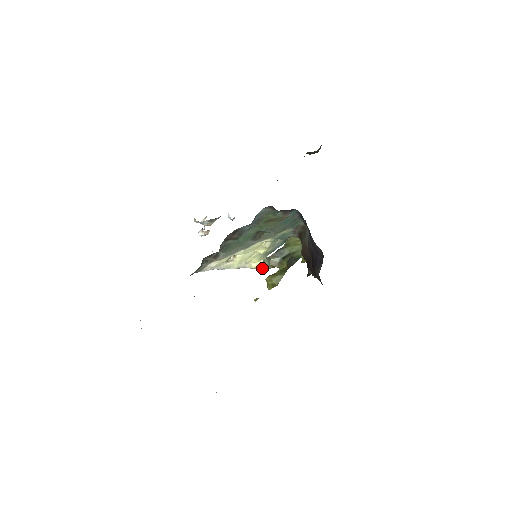
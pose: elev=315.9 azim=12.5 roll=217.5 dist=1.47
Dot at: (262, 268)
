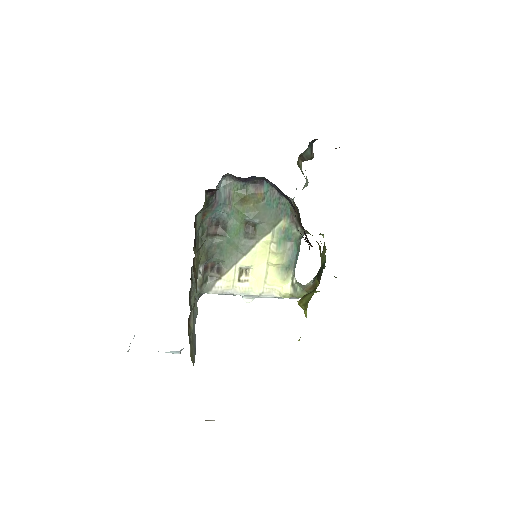
Dot at: (295, 295)
